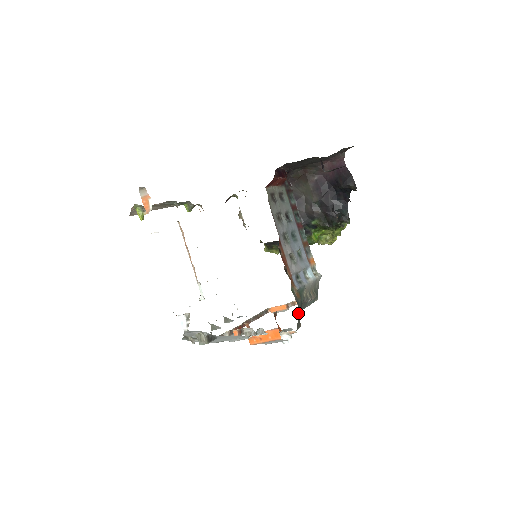
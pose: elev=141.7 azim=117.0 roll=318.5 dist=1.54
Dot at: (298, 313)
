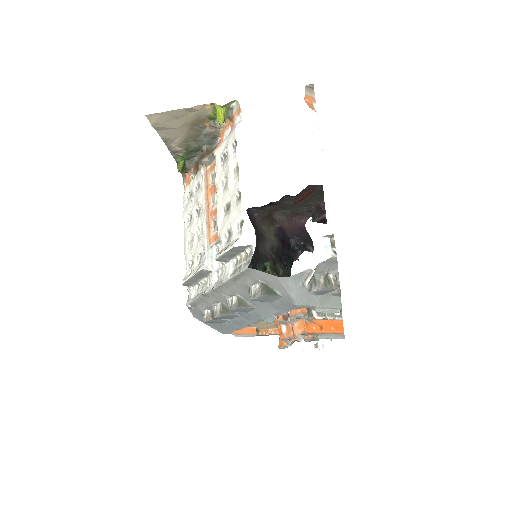
Dot at: occluded
